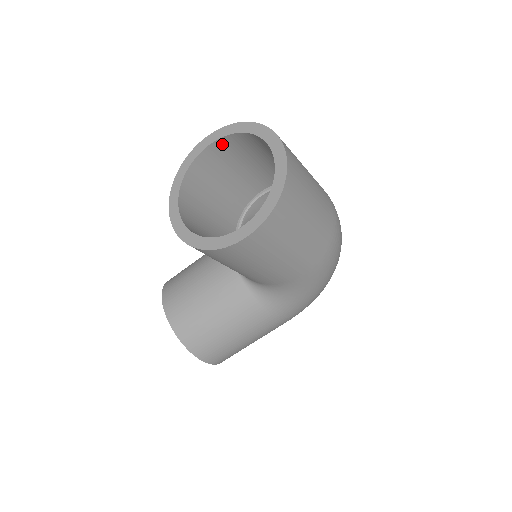
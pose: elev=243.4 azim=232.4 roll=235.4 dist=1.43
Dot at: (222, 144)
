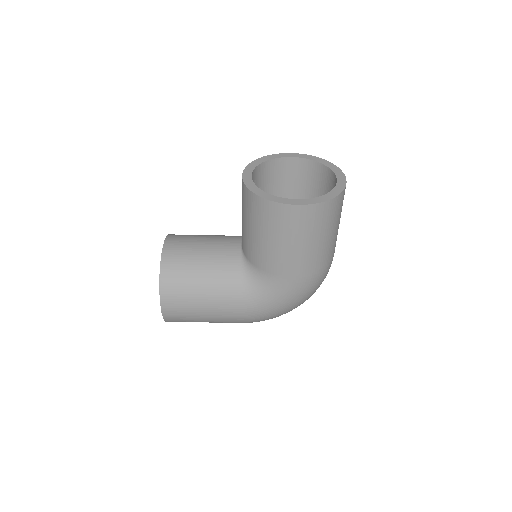
Dot at: (300, 163)
